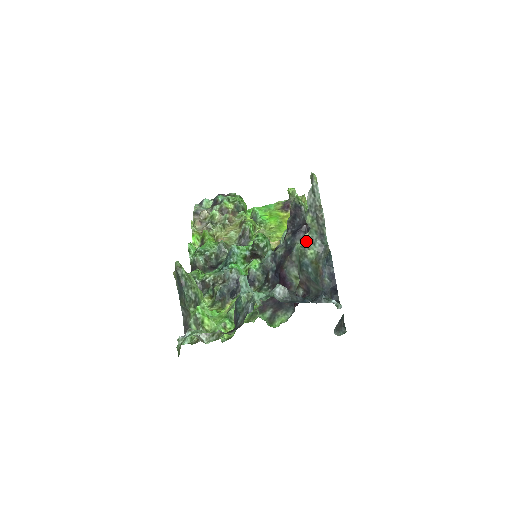
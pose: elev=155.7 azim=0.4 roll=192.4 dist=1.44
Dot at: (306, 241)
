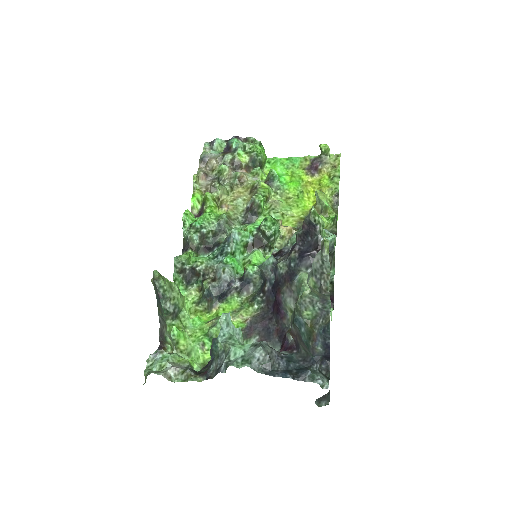
Dot at: (304, 299)
